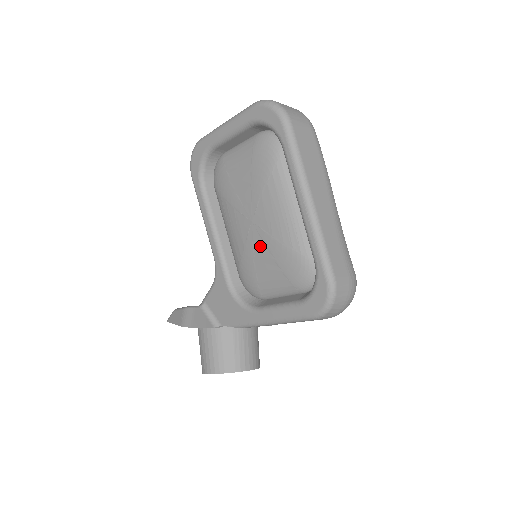
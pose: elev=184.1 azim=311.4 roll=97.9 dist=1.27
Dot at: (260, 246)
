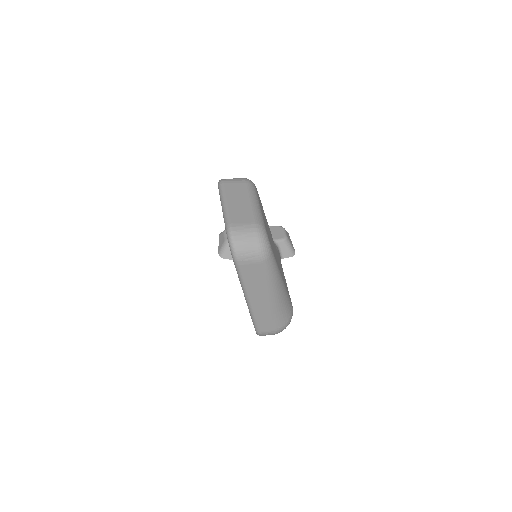
Dot at: occluded
